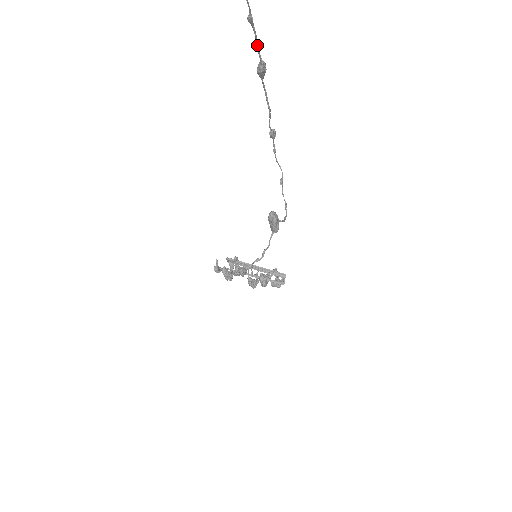
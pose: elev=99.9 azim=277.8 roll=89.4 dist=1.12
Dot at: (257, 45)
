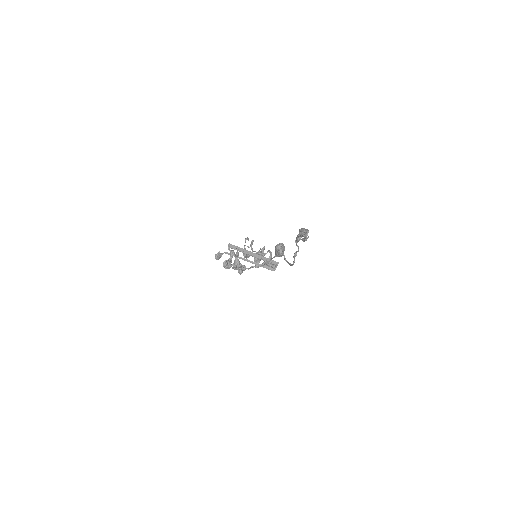
Dot at: occluded
